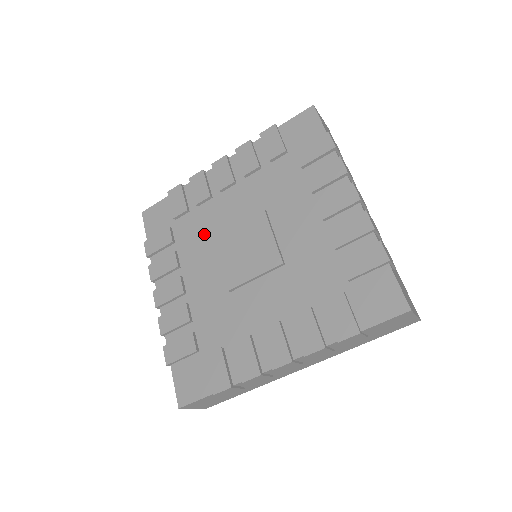
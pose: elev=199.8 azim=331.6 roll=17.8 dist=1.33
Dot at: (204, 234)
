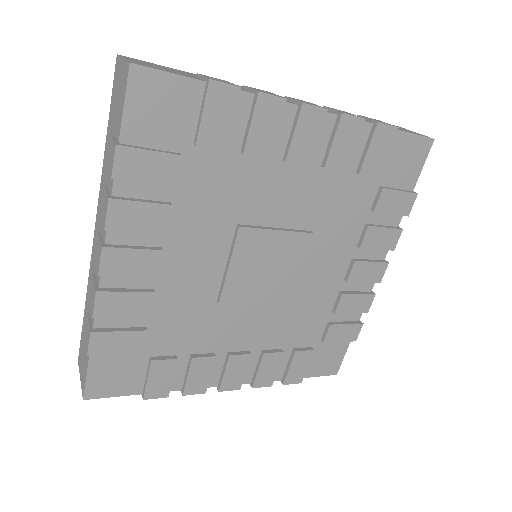
Dot at: (198, 314)
